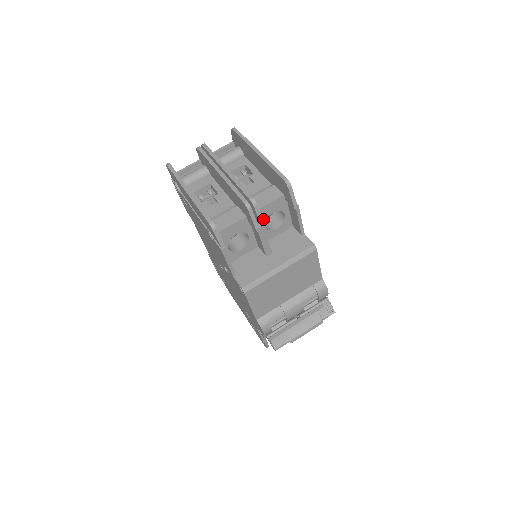
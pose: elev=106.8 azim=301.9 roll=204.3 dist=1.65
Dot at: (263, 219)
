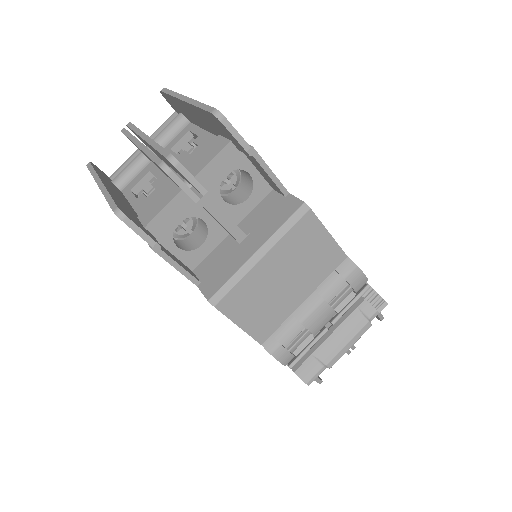
Dot at: (214, 188)
